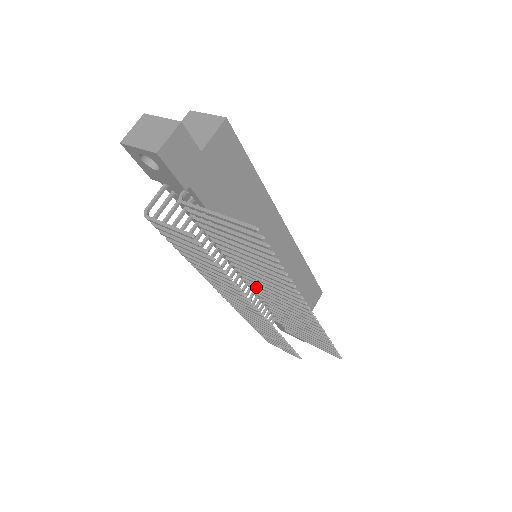
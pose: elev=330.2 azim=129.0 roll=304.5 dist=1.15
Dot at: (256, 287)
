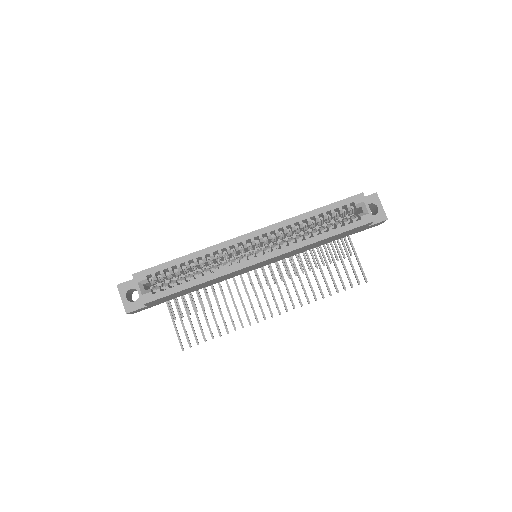
Dot at: occluded
